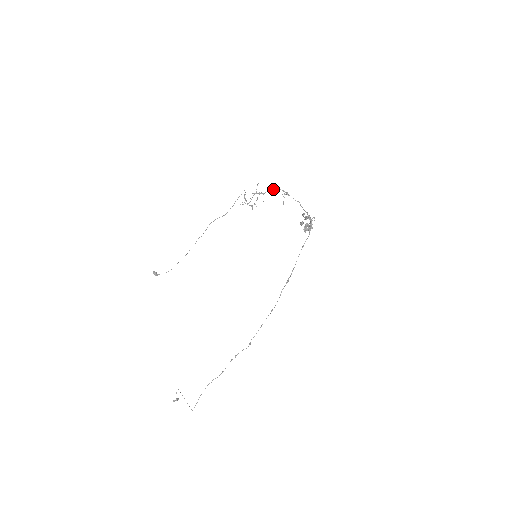
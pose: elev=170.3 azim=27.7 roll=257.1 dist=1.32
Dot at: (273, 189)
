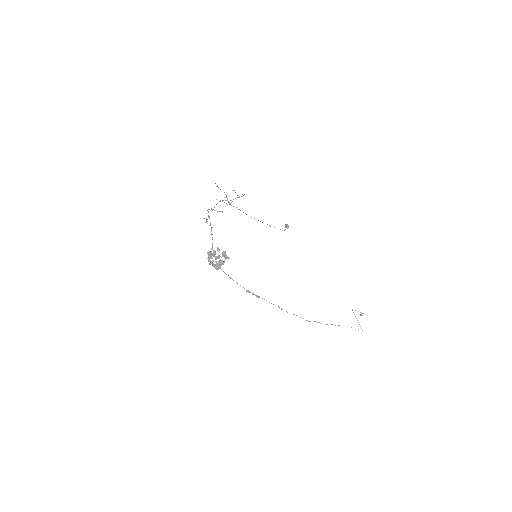
Dot at: occluded
